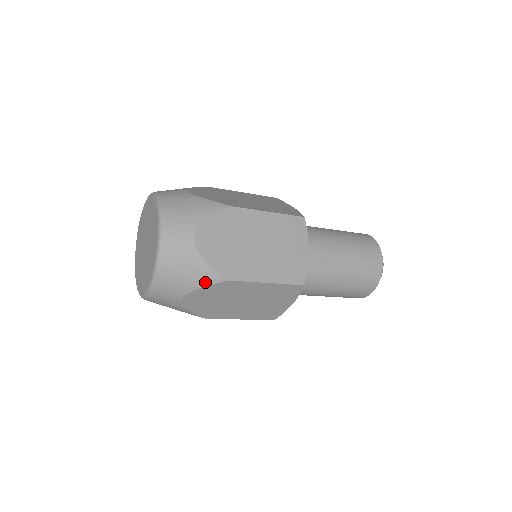
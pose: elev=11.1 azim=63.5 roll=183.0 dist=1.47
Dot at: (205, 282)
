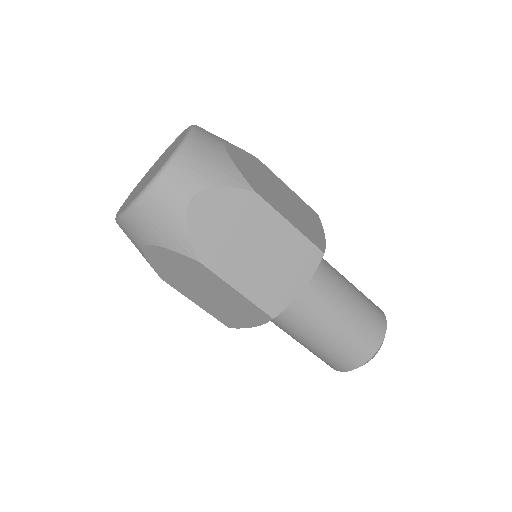
Dot at: (228, 182)
